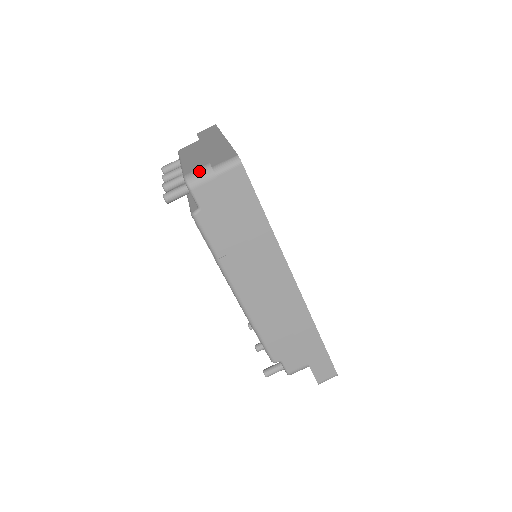
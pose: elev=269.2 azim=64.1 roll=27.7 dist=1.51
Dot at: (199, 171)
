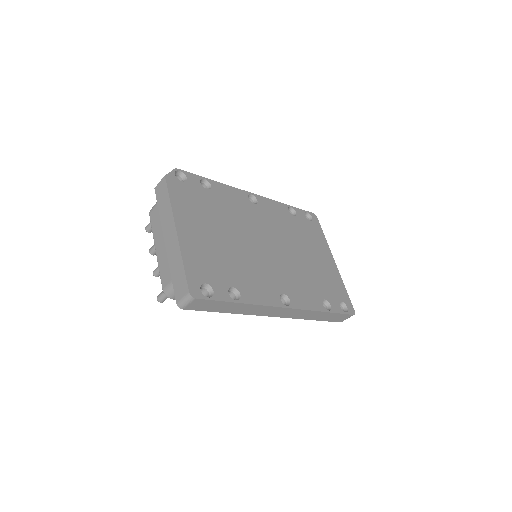
Dot at: (170, 288)
